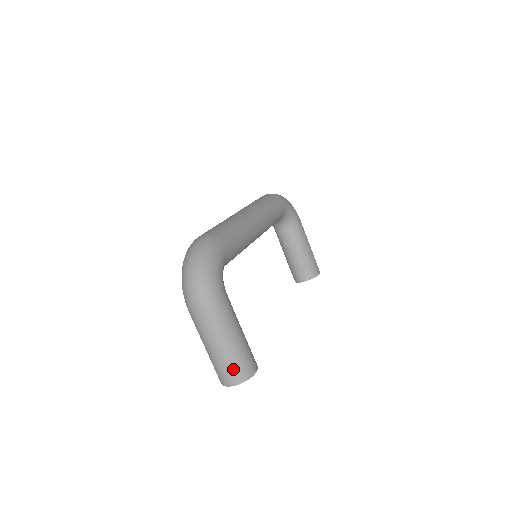
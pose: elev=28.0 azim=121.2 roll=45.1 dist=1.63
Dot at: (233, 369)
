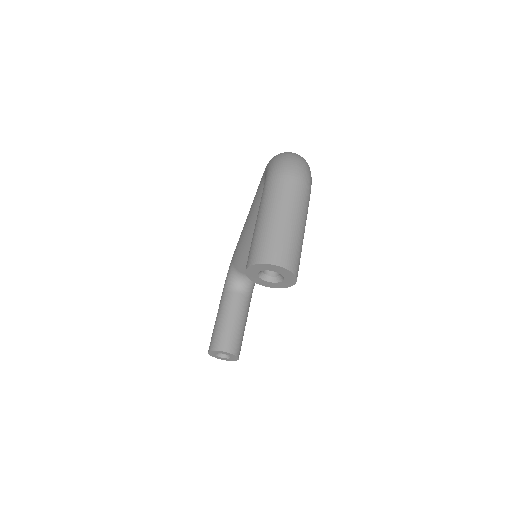
Dot at: (292, 250)
